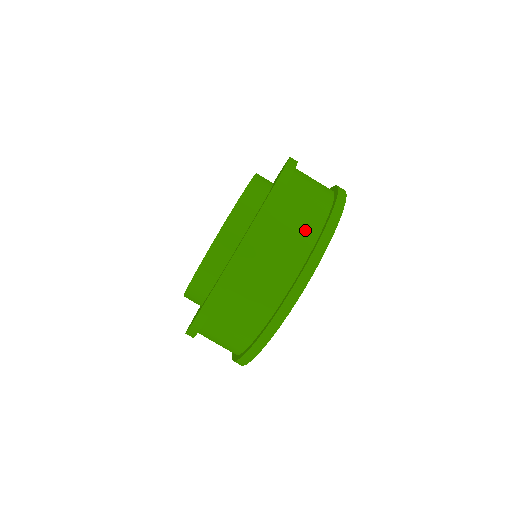
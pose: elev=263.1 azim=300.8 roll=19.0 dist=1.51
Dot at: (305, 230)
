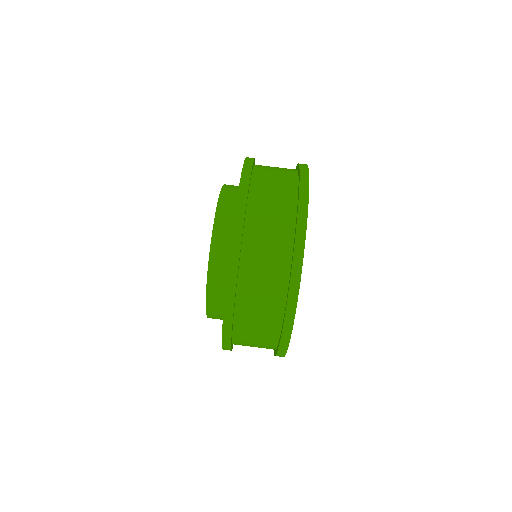
Dot at: (276, 266)
